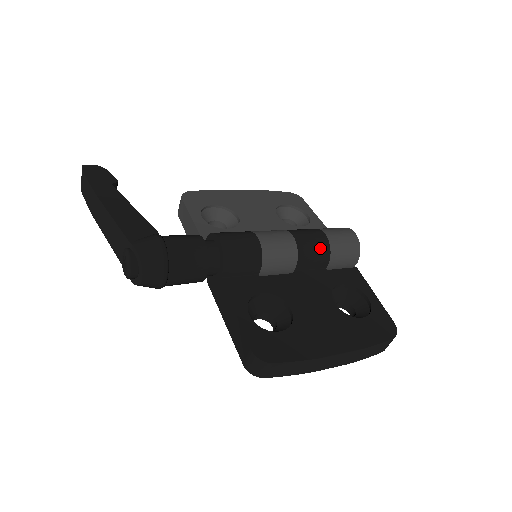
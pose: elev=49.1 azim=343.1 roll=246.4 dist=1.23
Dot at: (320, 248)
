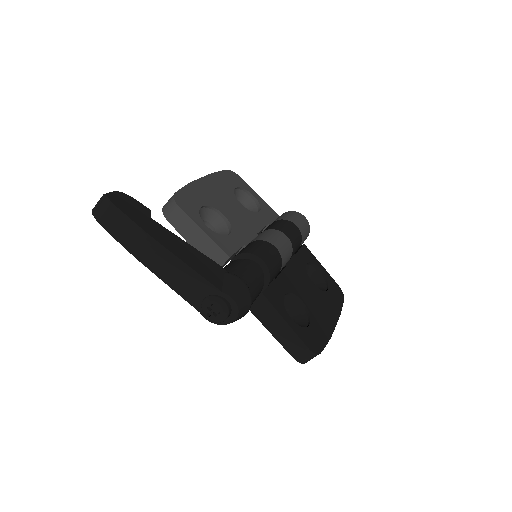
Dot at: (299, 241)
